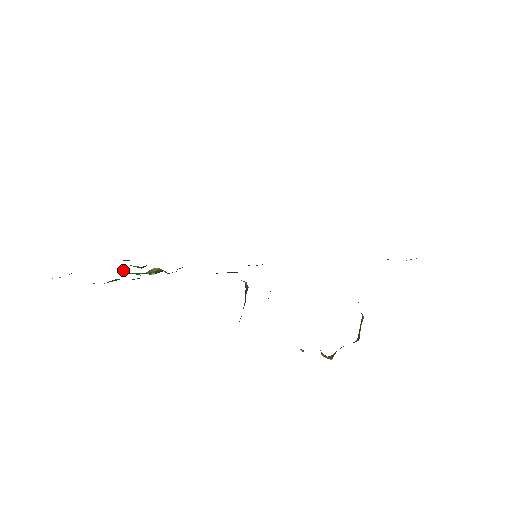
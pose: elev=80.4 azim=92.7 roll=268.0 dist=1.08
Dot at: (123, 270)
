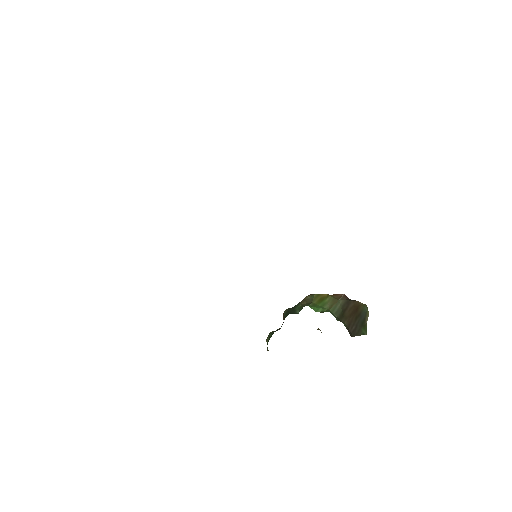
Dot at: occluded
